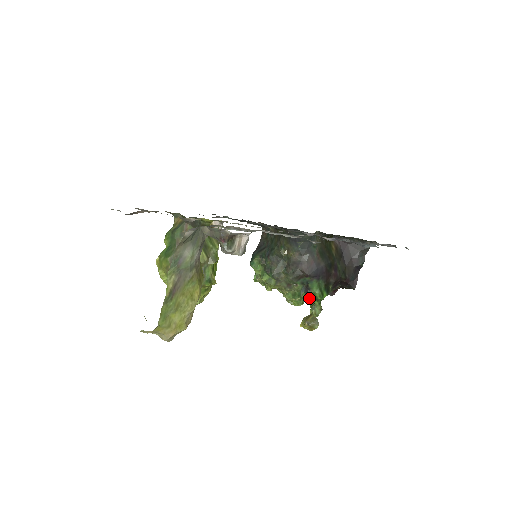
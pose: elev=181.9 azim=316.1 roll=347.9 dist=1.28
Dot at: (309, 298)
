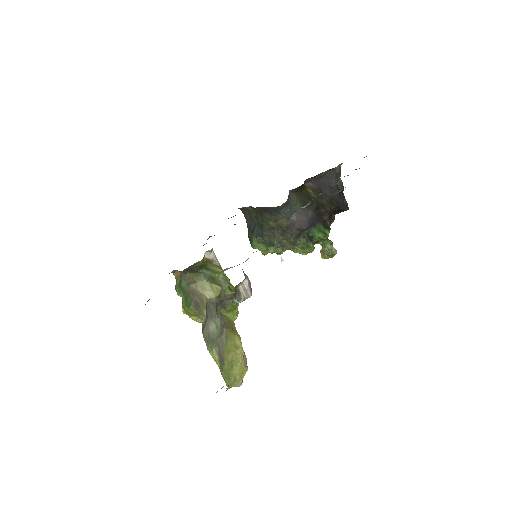
Dot at: (316, 241)
